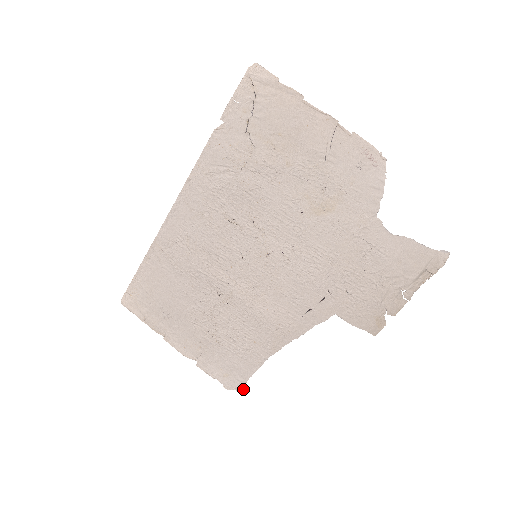
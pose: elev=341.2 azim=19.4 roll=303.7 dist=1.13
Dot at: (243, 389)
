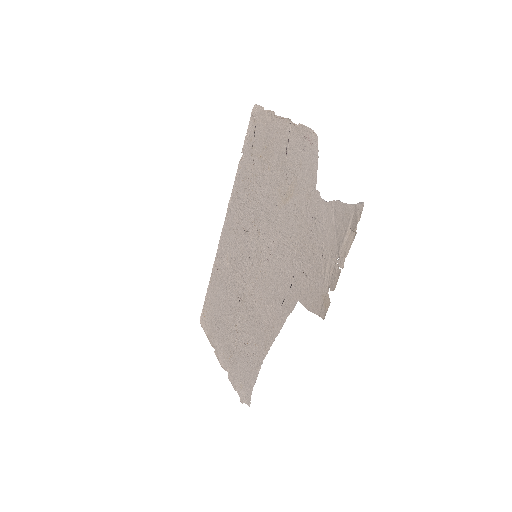
Dot at: (250, 402)
